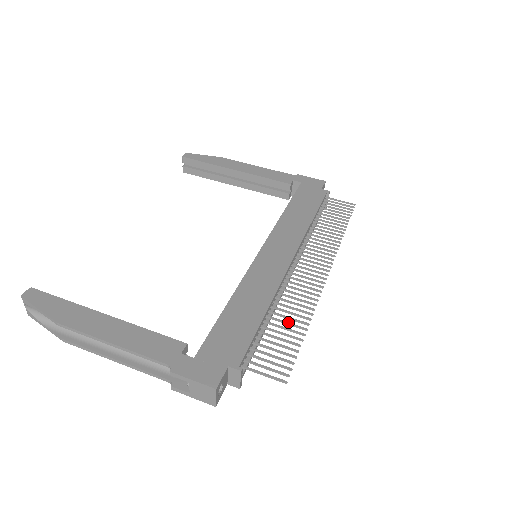
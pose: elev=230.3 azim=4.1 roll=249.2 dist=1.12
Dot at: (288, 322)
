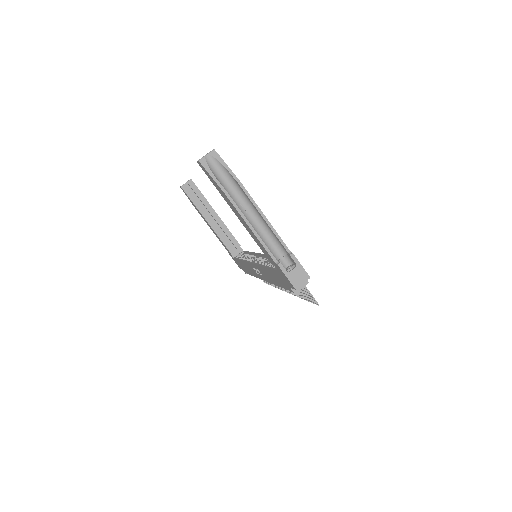
Dot at: occluded
